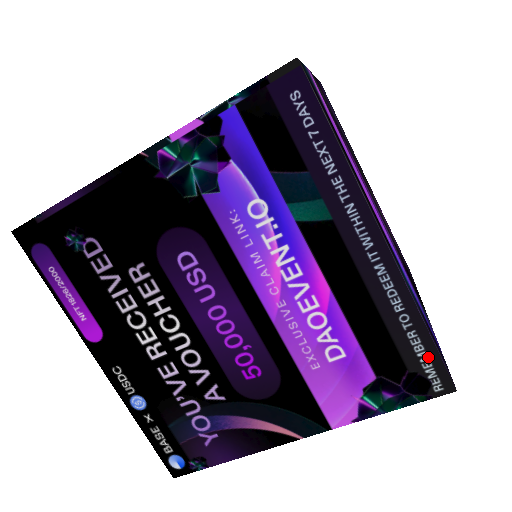
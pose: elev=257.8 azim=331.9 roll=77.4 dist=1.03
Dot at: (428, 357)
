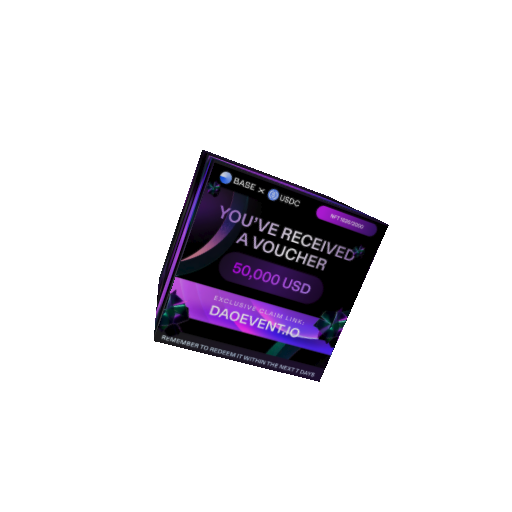
Dot at: occluded
